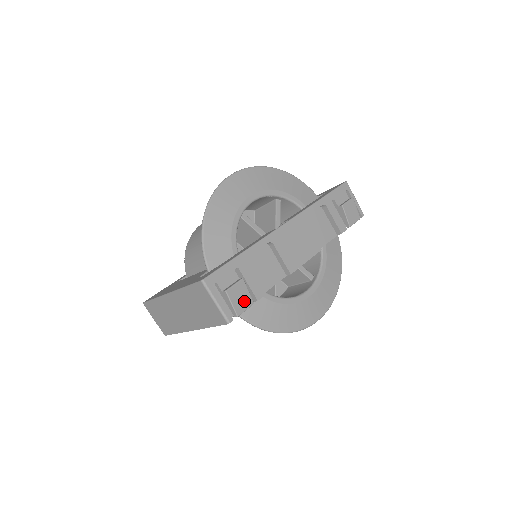
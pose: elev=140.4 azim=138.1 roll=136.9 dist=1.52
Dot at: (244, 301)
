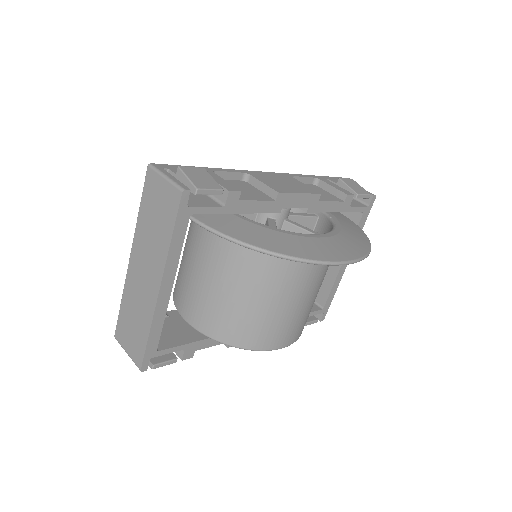
Dot at: (207, 182)
